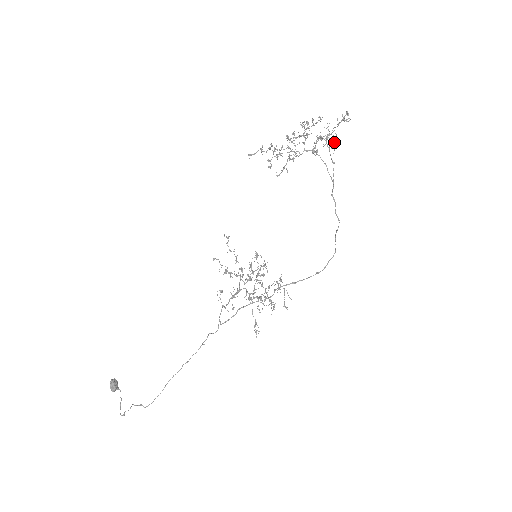
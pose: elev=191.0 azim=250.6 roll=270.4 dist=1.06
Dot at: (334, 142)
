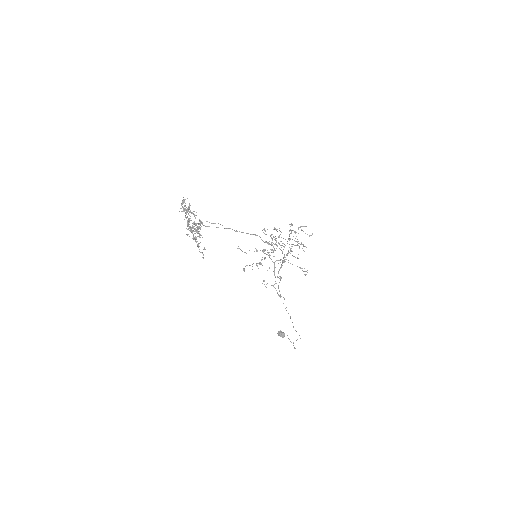
Dot at: (198, 232)
